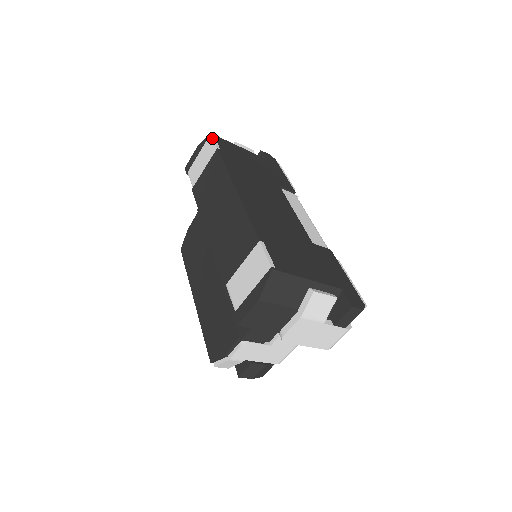
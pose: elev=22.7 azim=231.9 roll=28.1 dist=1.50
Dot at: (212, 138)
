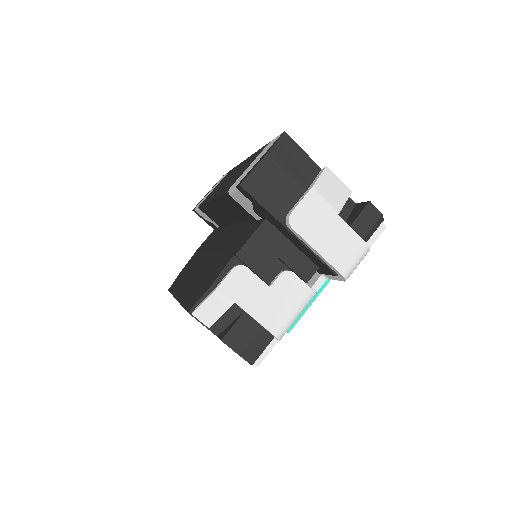
Dot at: (225, 174)
